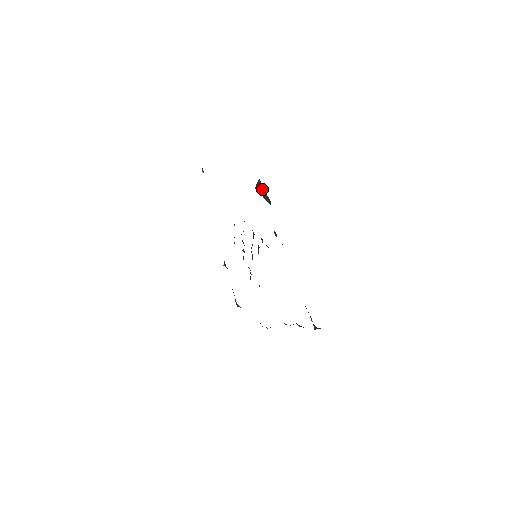
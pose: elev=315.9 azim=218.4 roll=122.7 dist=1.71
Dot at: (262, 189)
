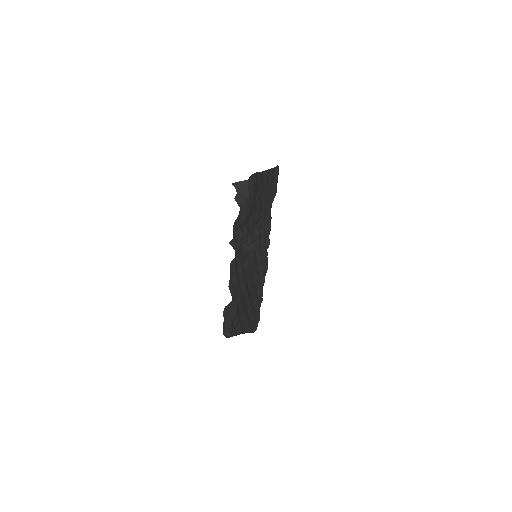
Dot at: (245, 189)
